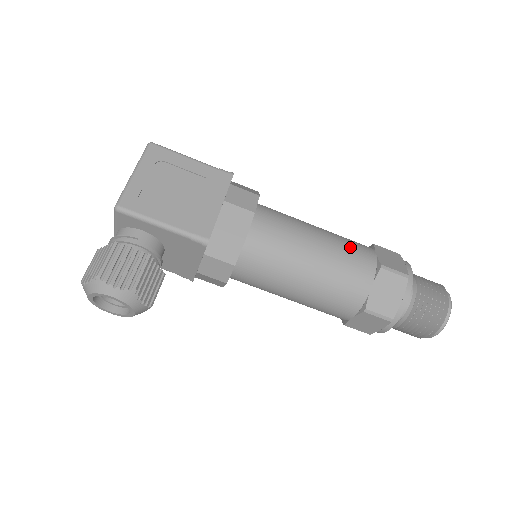
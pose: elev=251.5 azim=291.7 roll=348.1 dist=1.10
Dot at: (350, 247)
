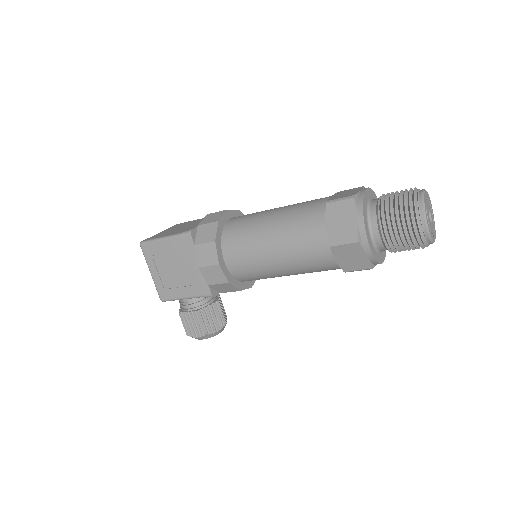
Dot at: (300, 236)
